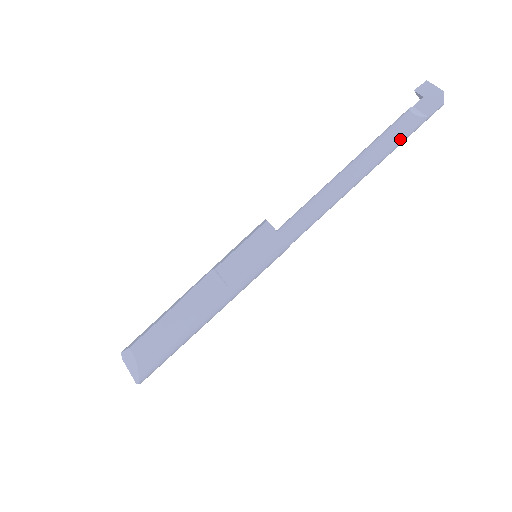
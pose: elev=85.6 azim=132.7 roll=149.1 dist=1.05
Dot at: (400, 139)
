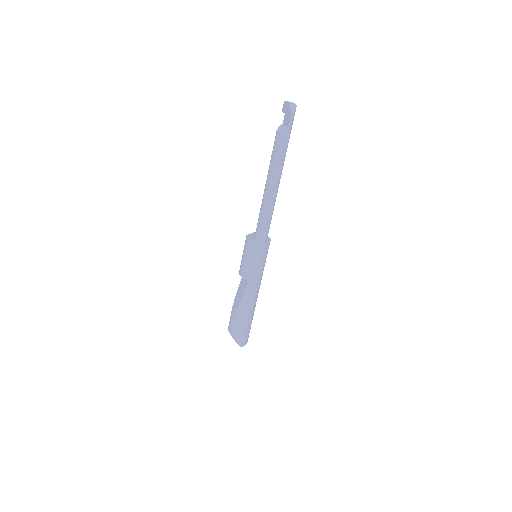
Dot at: (279, 151)
